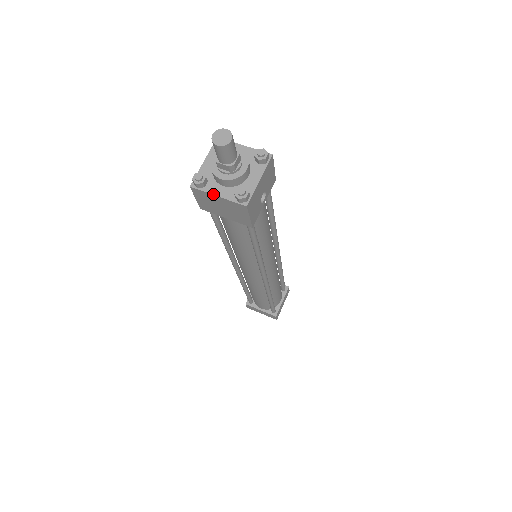
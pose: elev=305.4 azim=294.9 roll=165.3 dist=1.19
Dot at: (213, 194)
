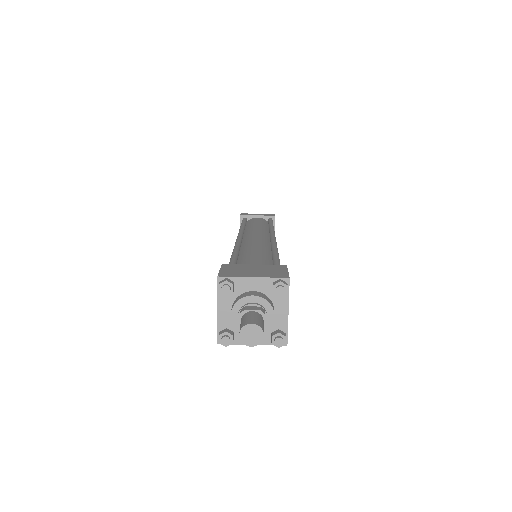
Dot at: occluded
